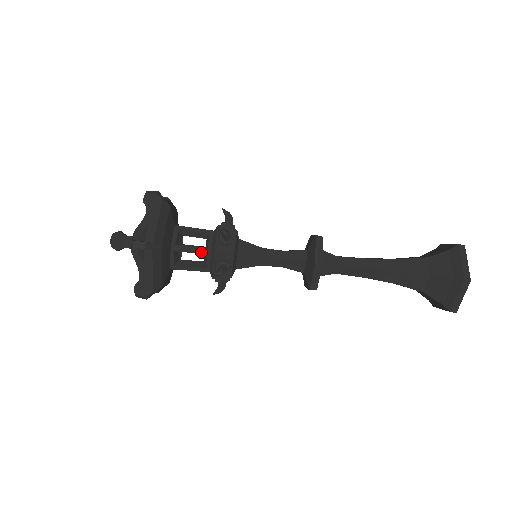
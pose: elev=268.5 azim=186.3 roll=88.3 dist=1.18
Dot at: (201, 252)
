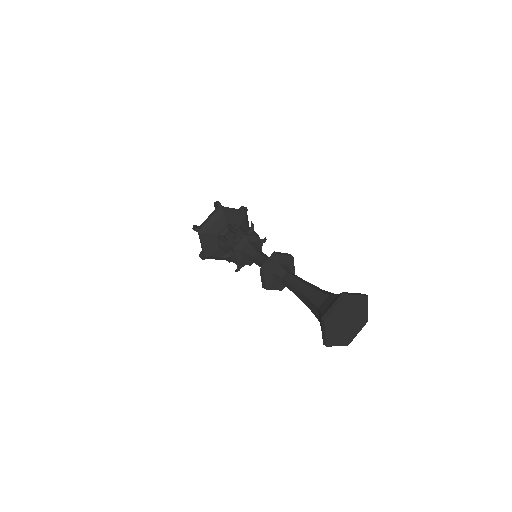
Dot at: (235, 231)
